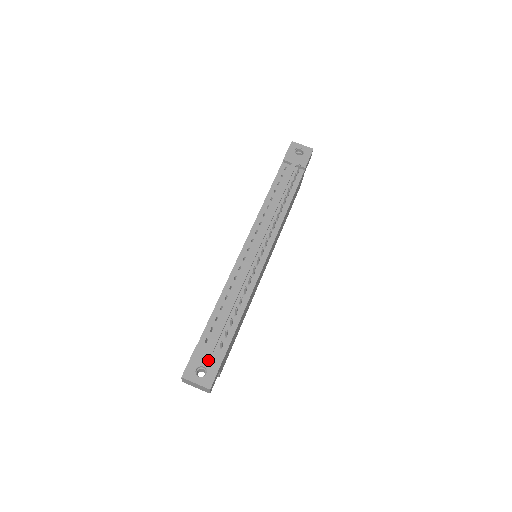
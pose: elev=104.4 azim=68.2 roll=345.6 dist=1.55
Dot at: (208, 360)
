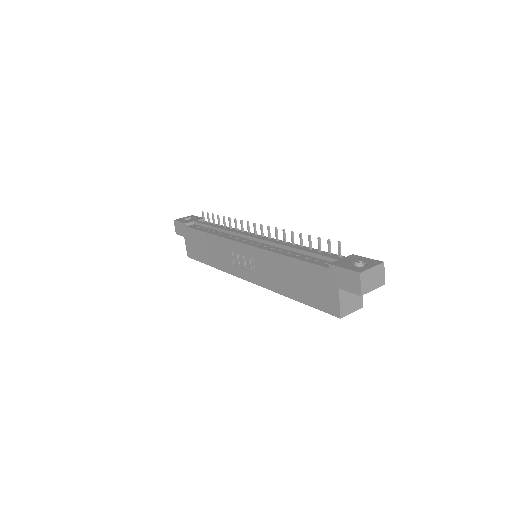
Dot at: (350, 260)
